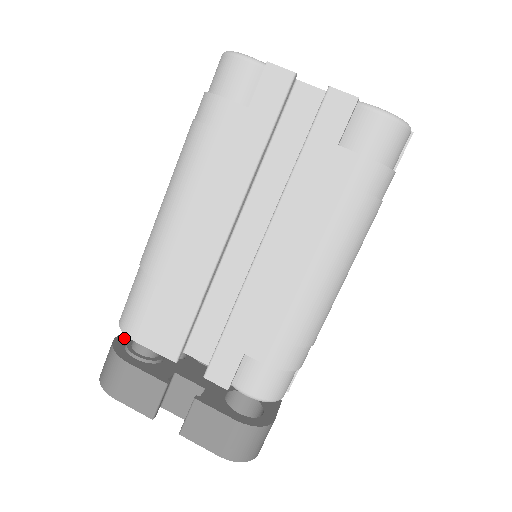
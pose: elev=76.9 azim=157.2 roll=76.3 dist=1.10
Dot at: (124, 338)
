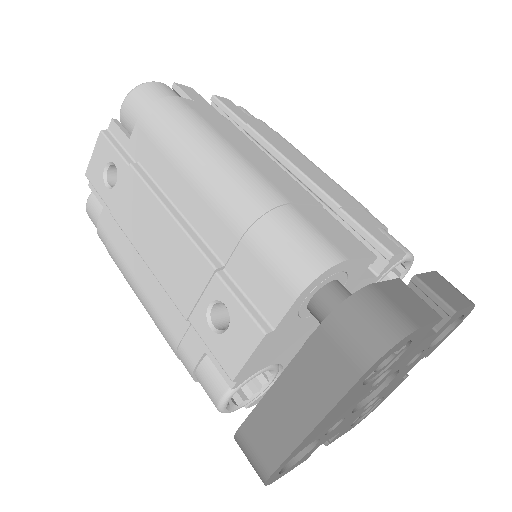
Dot at: (321, 327)
